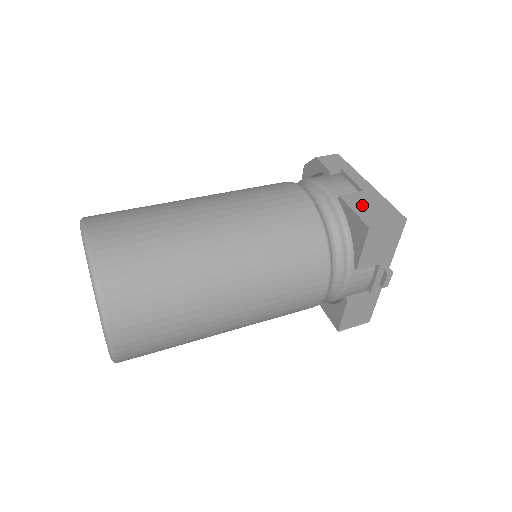
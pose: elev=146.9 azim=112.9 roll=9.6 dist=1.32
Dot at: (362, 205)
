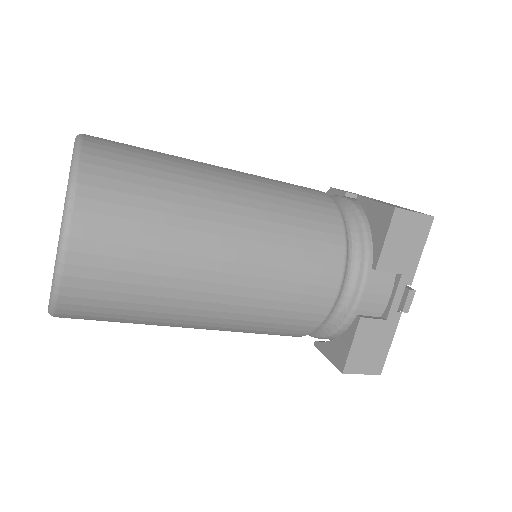
Dot at: occluded
